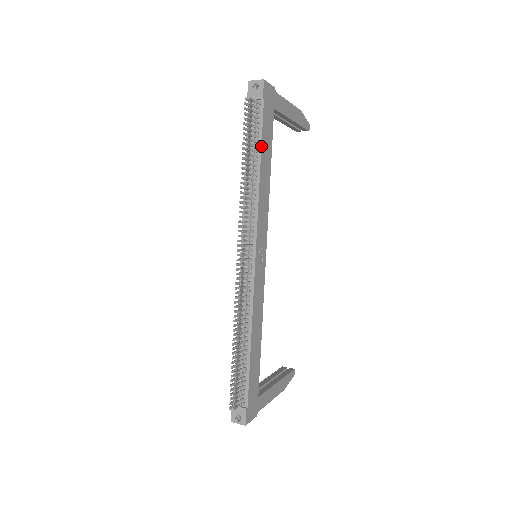
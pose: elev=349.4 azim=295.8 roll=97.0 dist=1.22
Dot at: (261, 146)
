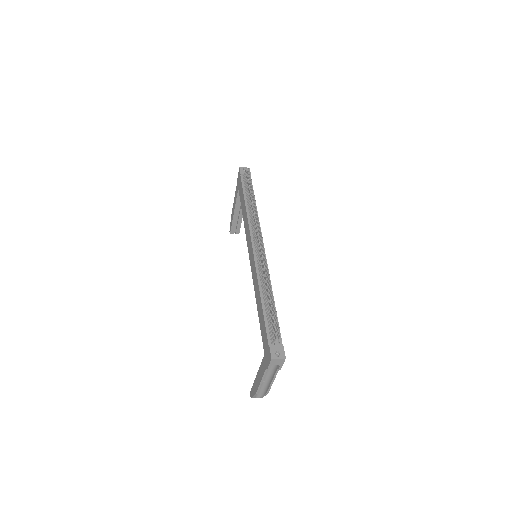
Dot at: occluded
